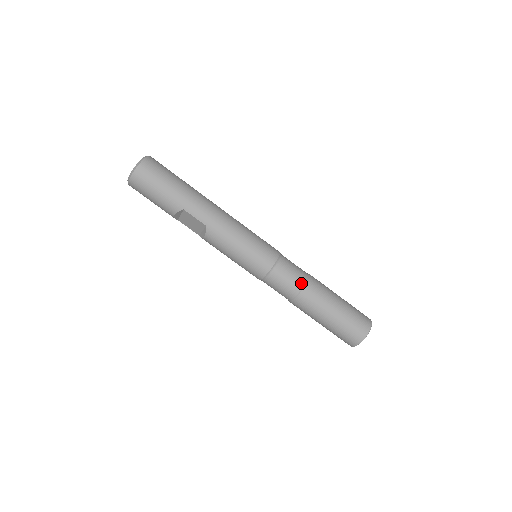
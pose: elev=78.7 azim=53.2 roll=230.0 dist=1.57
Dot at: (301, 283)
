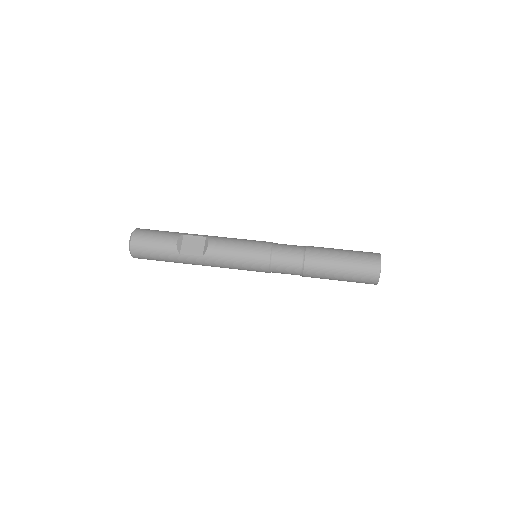
Dot at: occluded
